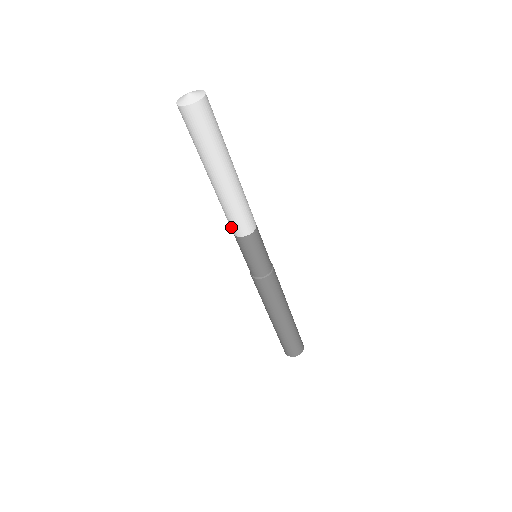
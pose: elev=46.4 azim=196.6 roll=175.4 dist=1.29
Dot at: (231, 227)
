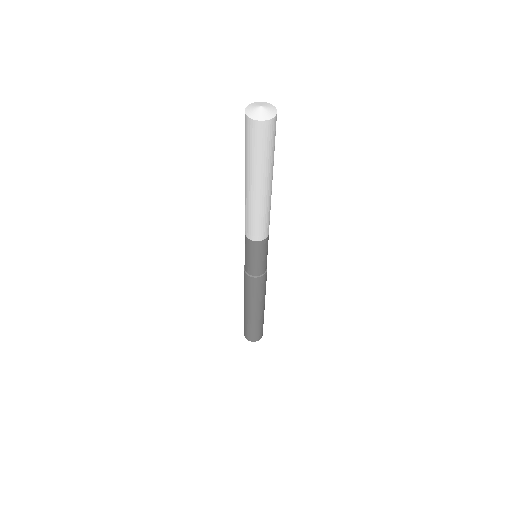
Dot at: (246, 229)
